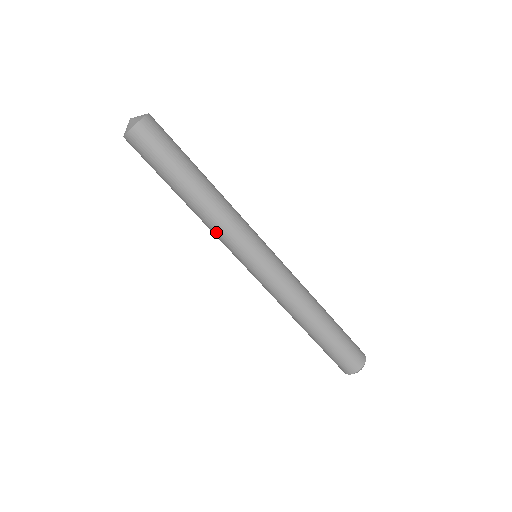
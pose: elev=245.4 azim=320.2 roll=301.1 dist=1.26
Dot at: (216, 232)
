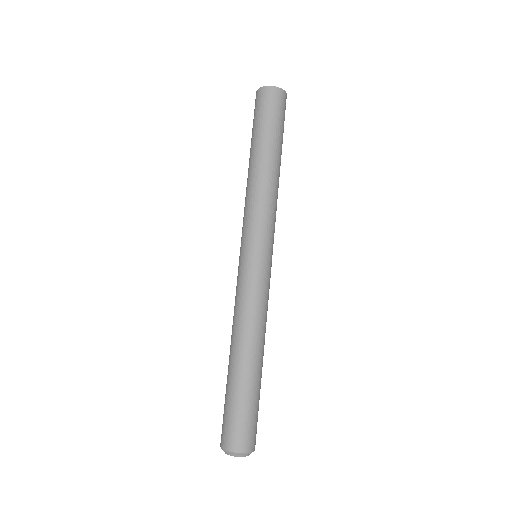
Dot at: (250, 203)
